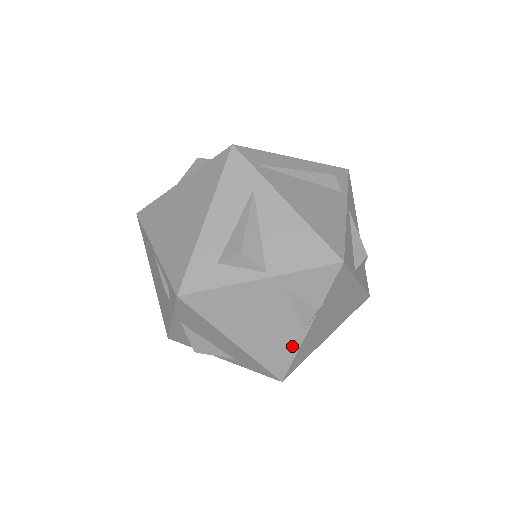
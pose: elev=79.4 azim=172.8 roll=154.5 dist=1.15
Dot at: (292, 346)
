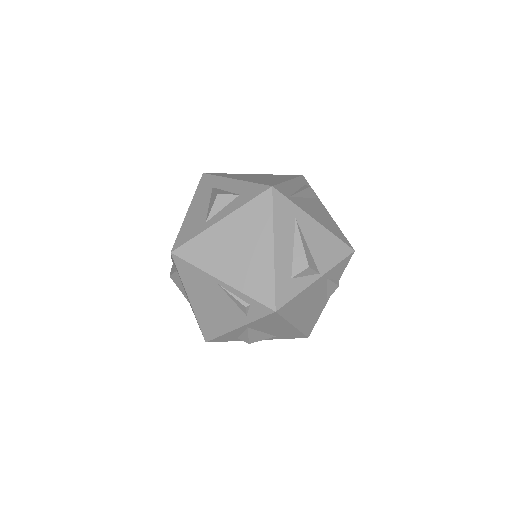
Dot at: (319, 313)
